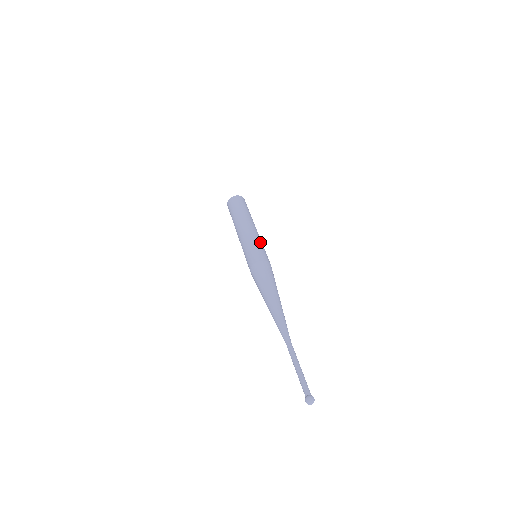
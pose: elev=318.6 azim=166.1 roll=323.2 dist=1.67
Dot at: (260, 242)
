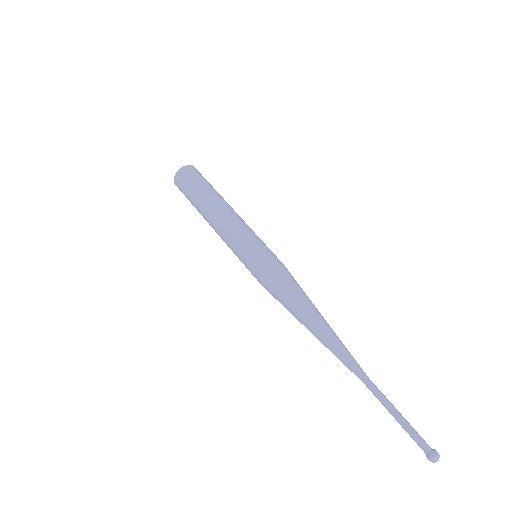
Dot at: (256, 235)
